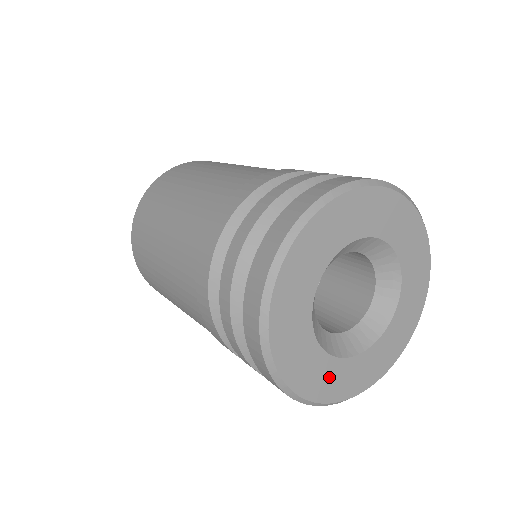
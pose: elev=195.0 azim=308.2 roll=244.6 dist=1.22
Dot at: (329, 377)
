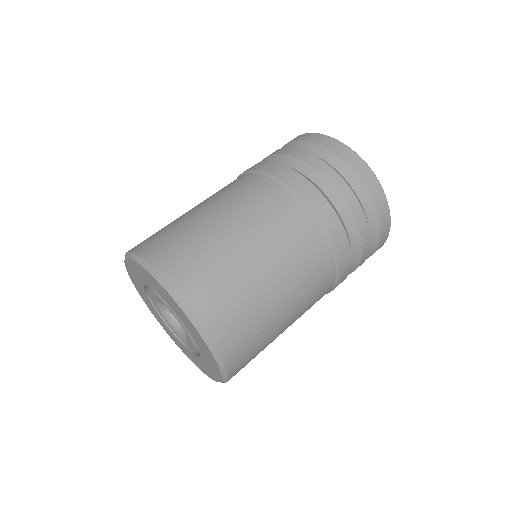
Dot at: occluded
